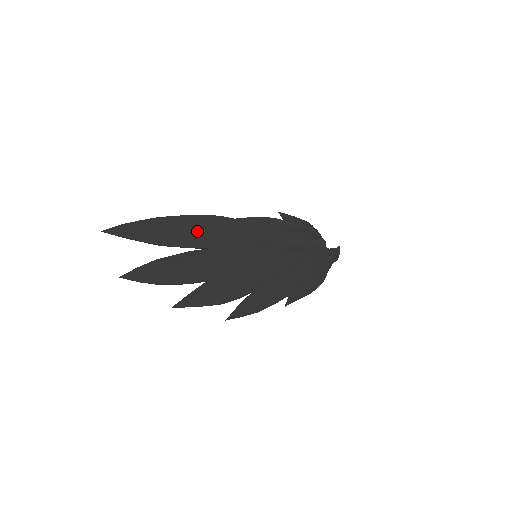
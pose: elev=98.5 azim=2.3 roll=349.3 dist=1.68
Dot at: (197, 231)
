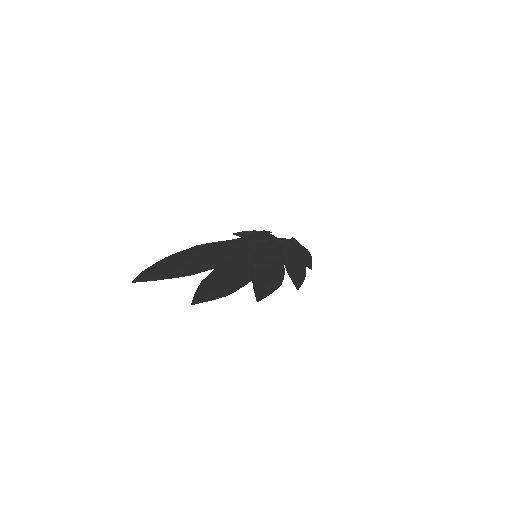
Dot at: (203, 256)
